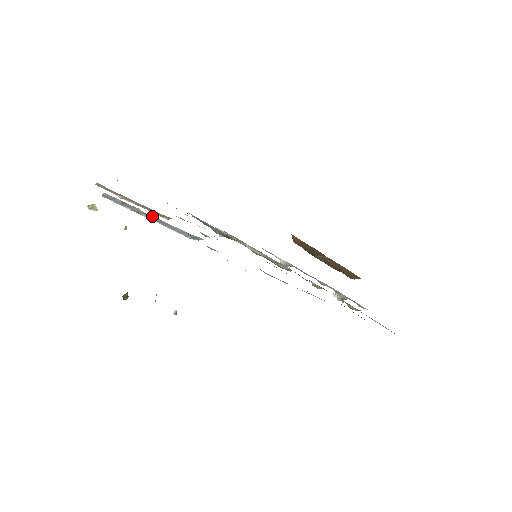
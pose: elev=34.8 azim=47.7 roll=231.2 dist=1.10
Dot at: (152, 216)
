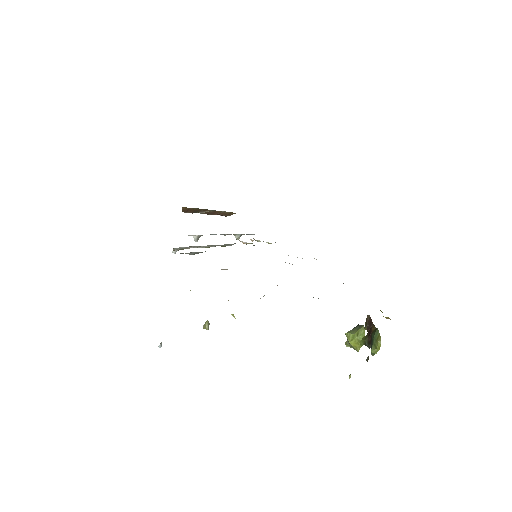
Dot at: occluded
